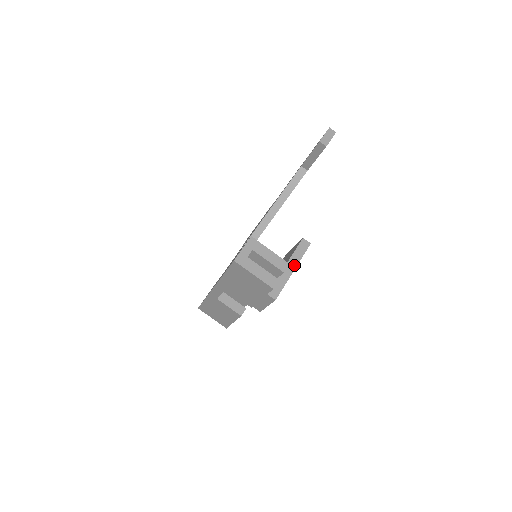
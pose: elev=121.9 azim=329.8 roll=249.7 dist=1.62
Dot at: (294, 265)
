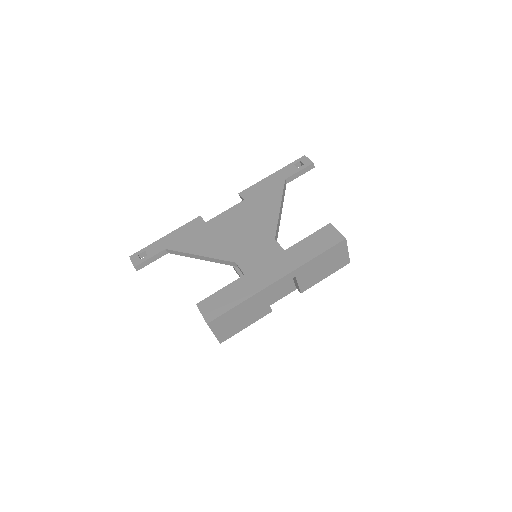
Dot at: occluded
